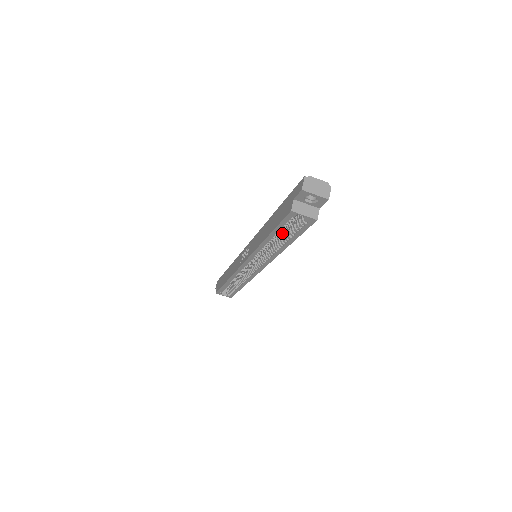
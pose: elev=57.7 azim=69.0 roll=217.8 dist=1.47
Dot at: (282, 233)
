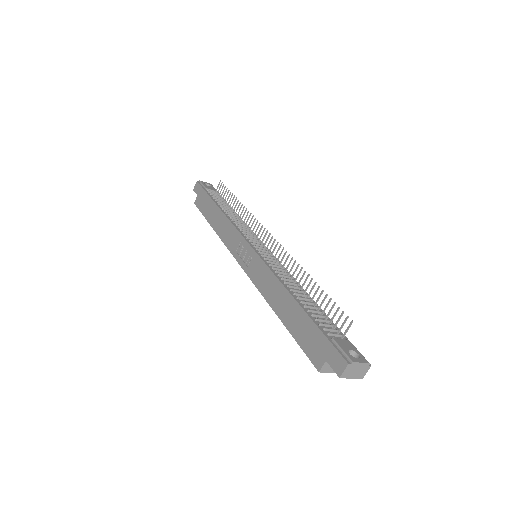
Dot at: occluded
